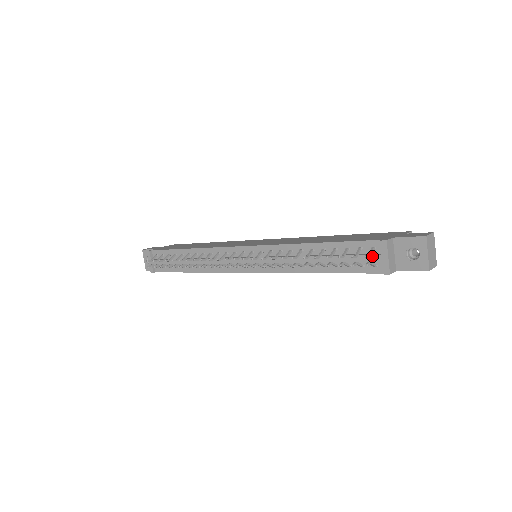
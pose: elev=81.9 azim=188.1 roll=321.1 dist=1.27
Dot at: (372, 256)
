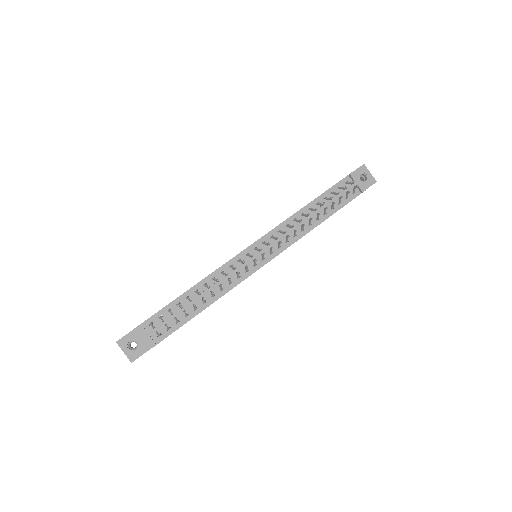
Dot at: (350, 186)
